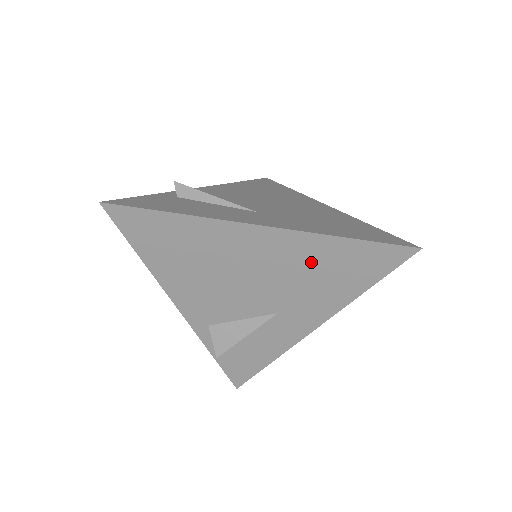
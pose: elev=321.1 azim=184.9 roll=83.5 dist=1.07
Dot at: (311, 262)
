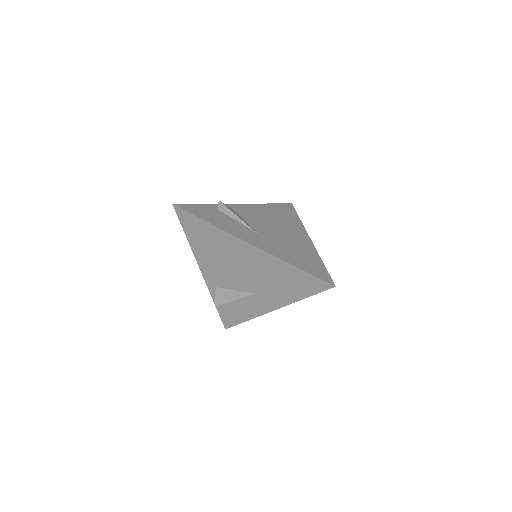
Dot at: (276, 272)
